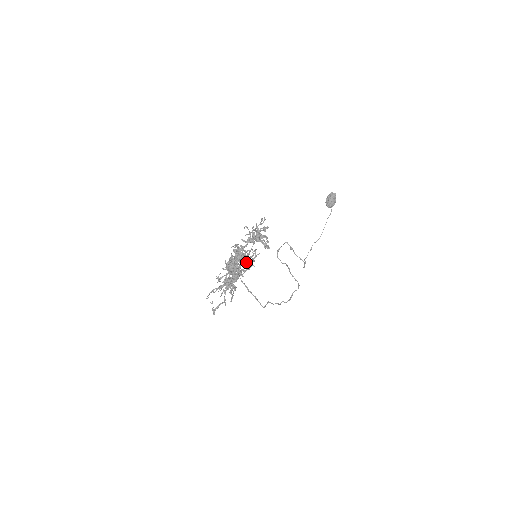
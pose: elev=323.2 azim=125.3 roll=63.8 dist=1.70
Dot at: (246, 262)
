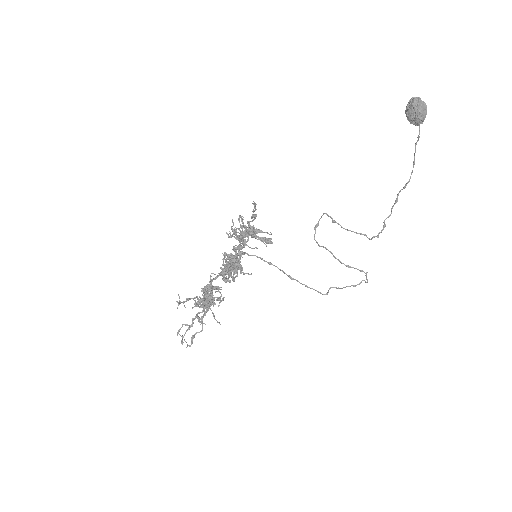
Dot at: (235, 271)
